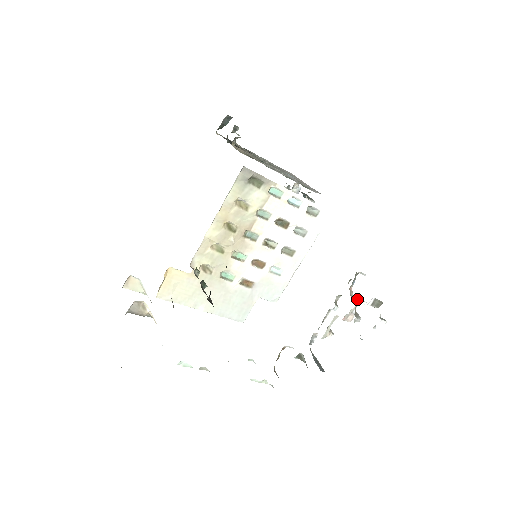
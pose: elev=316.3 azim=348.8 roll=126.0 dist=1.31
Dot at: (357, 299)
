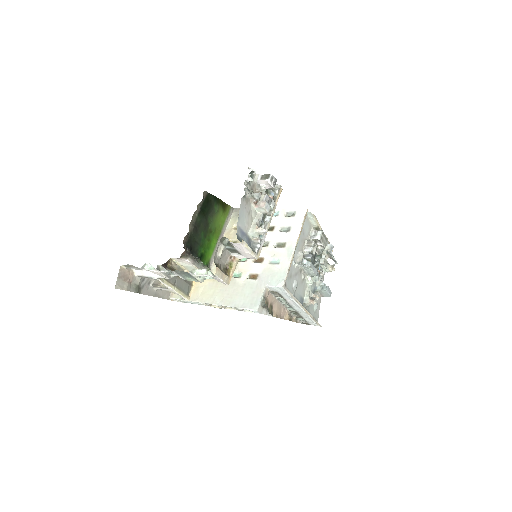
Dot at: (264, 192)
